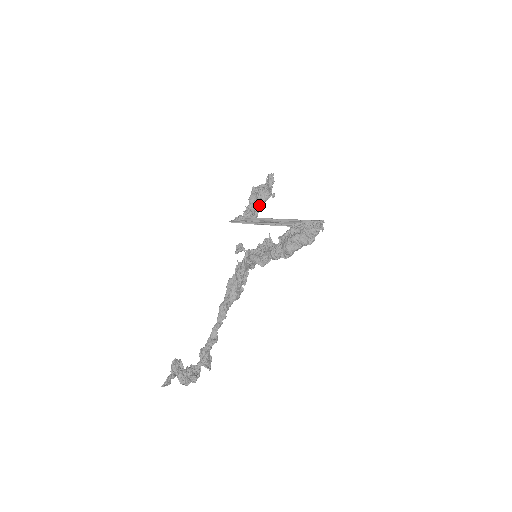
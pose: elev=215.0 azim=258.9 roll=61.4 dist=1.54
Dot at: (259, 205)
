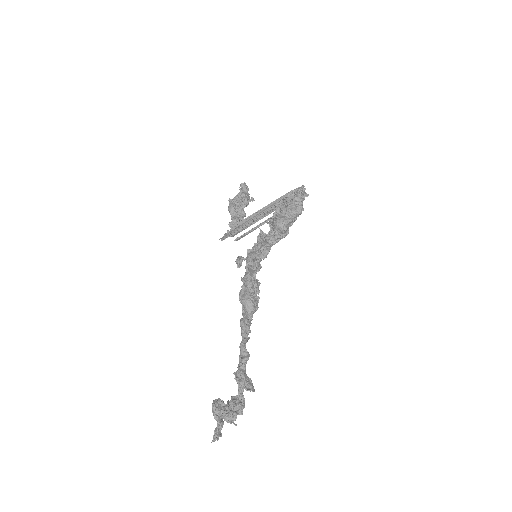
Dot at: (241, 211)
